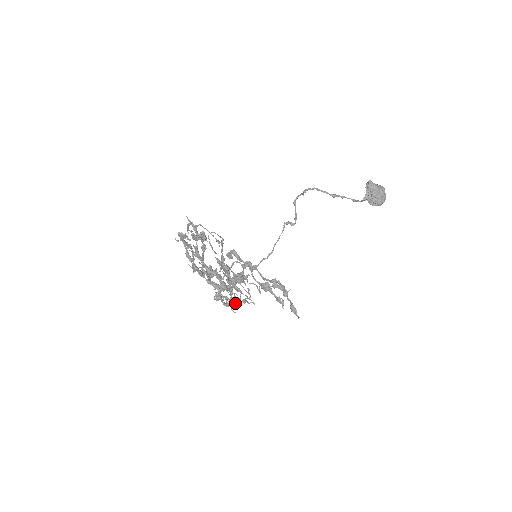
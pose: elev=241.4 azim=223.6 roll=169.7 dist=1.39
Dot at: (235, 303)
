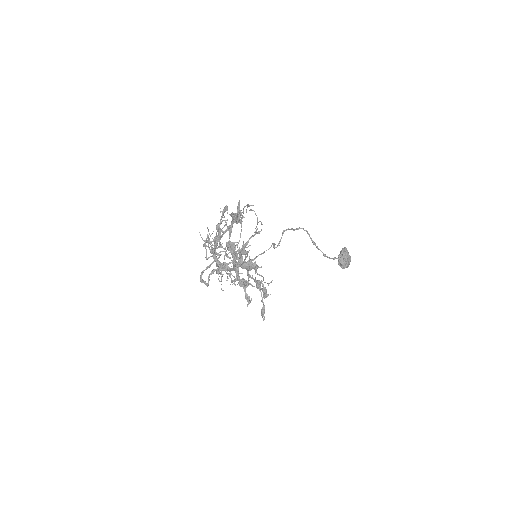
Dot at: (245, 283)
